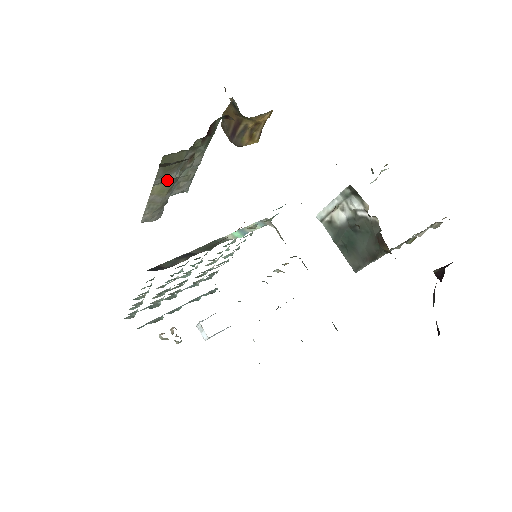
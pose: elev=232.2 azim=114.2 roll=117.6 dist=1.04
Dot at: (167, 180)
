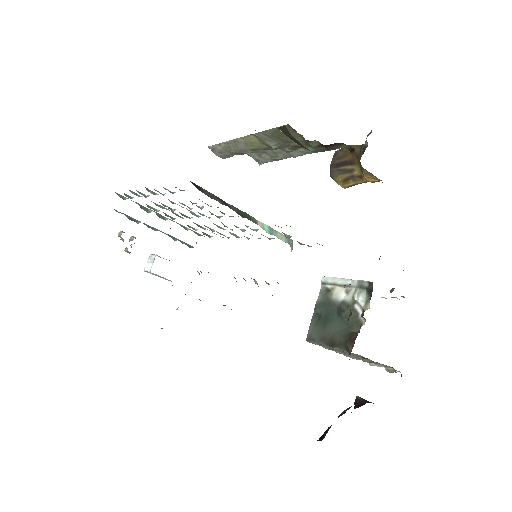
Dot at: (265, 141)
